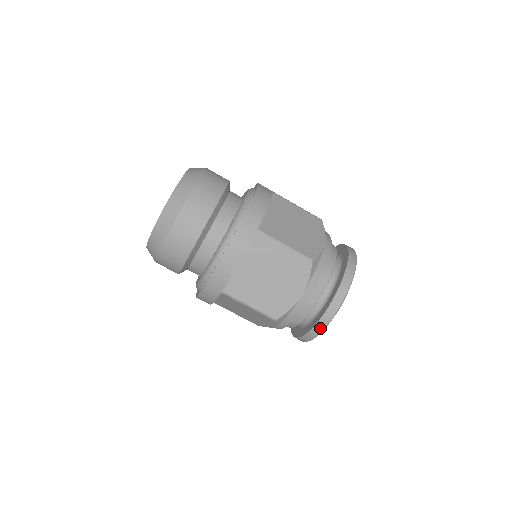
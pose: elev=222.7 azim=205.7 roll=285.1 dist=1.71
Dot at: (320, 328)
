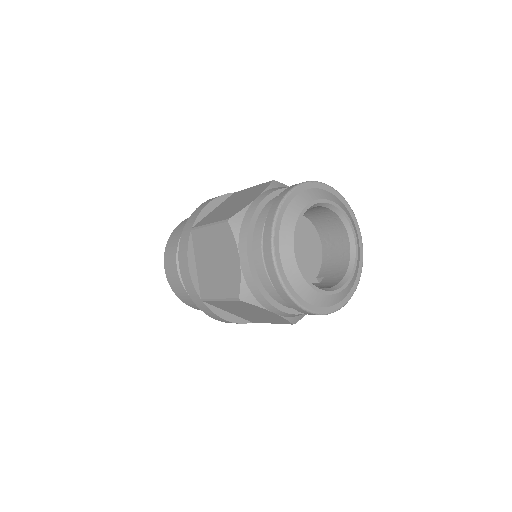
Dot at: (277, 282)
